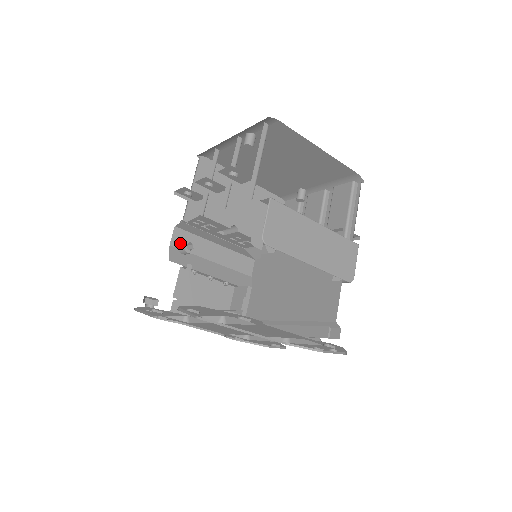
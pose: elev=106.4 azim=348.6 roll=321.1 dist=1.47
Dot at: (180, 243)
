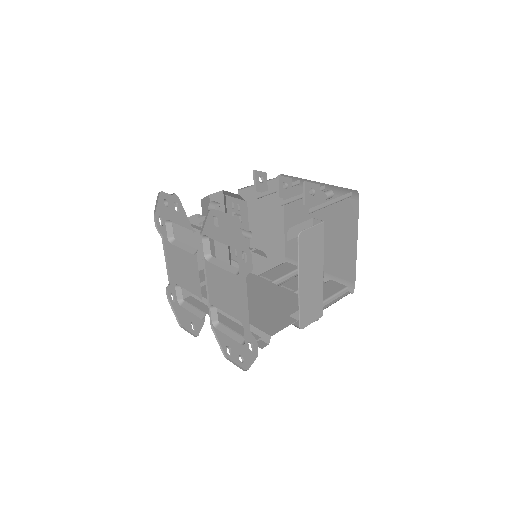
Dot at: occluded
